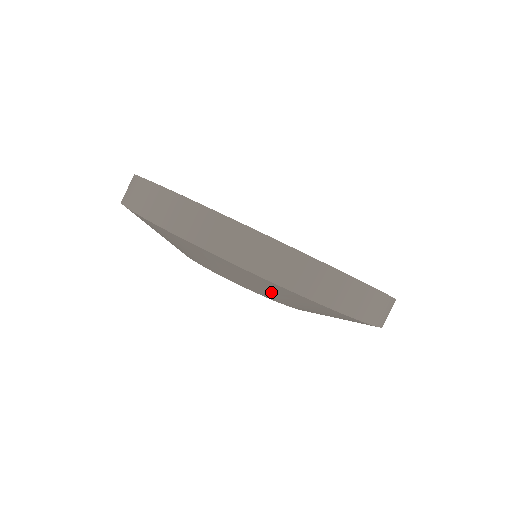
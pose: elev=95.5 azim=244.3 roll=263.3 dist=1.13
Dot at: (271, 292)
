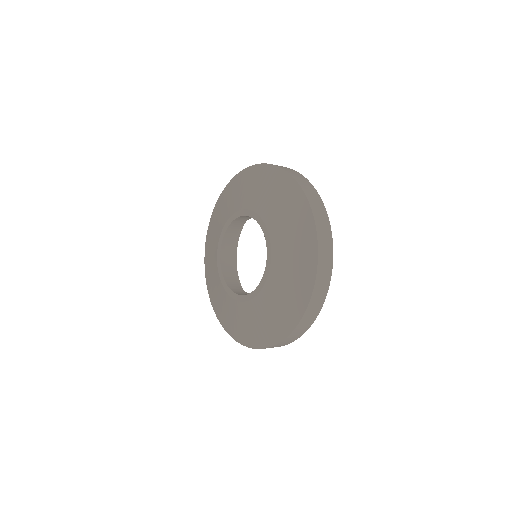
Dot at: (292, 248)
